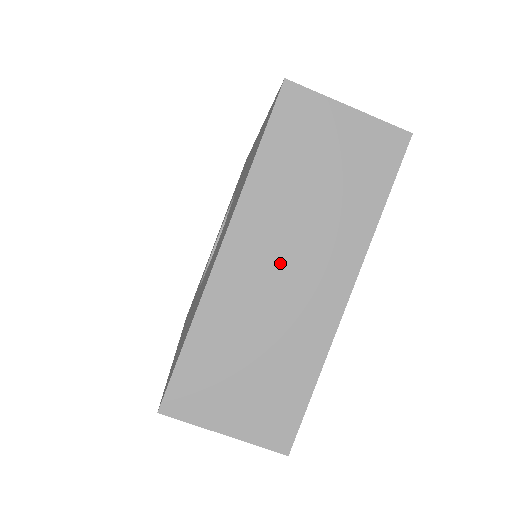
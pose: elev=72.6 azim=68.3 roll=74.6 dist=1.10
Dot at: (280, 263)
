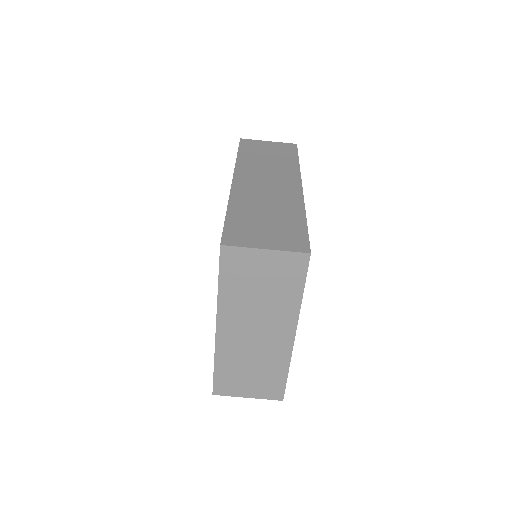
Dot at: (251, 330)
